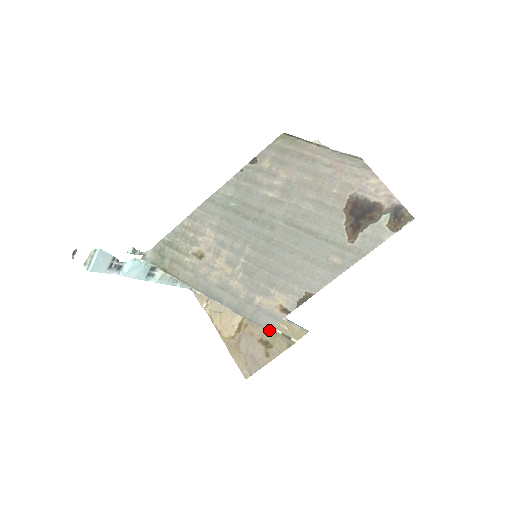
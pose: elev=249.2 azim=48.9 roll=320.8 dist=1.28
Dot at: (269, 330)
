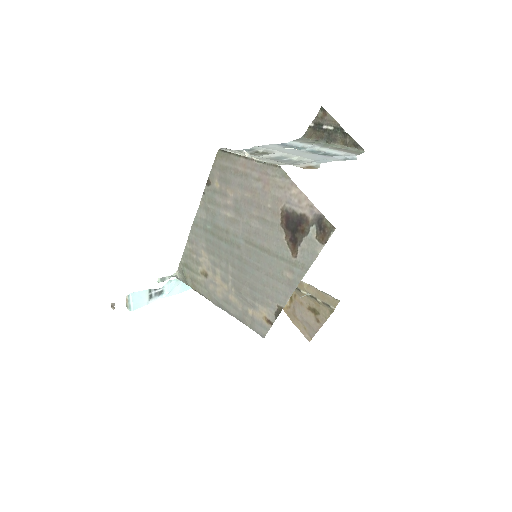
Dot at: (312, 299)
